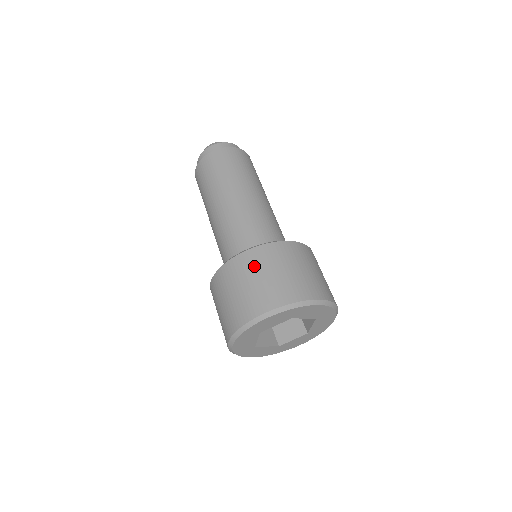
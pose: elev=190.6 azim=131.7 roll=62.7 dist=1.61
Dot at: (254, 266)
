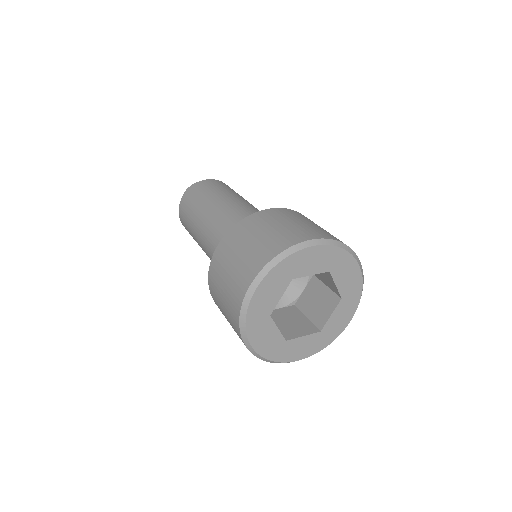
Dot at: (288, 215)
